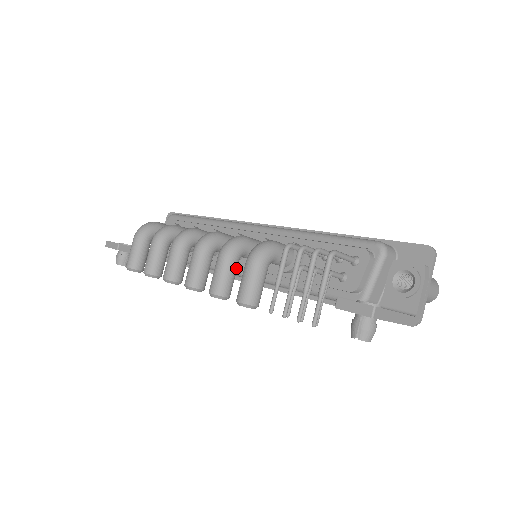
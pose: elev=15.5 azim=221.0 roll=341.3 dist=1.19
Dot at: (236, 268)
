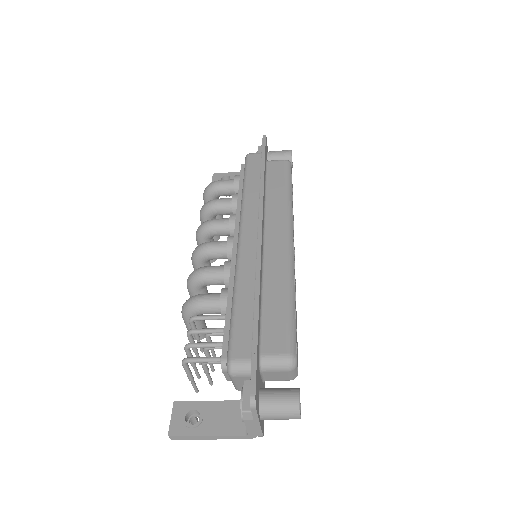
Dot at: occluded
